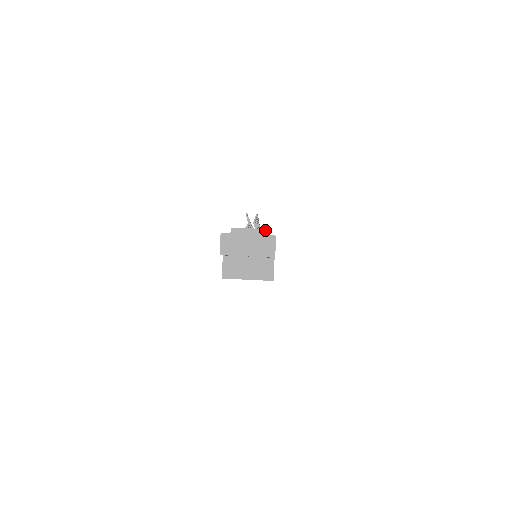
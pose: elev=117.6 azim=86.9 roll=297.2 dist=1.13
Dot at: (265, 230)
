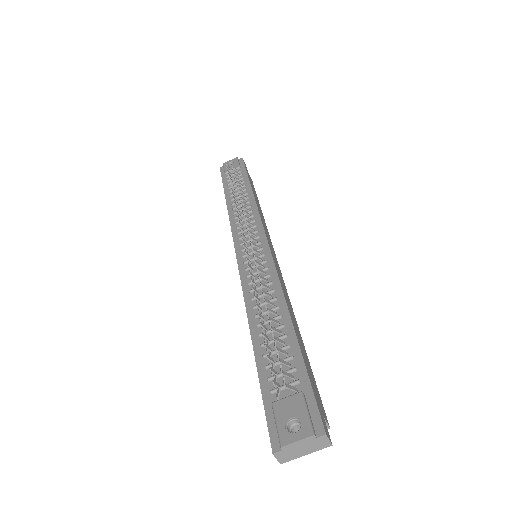
Dot at: (313, 436)
